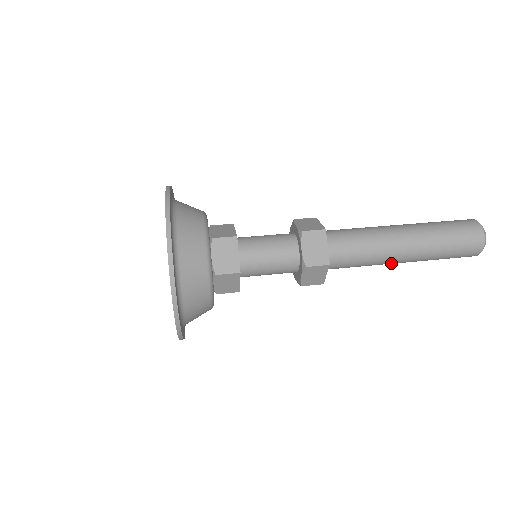
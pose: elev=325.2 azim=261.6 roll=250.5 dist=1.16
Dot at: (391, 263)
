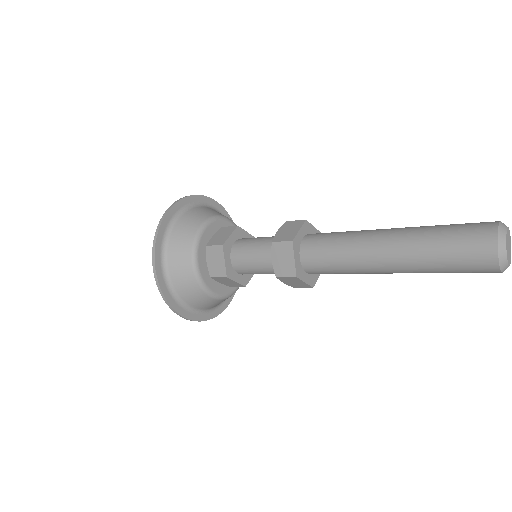
Dot at: (382, 273)
